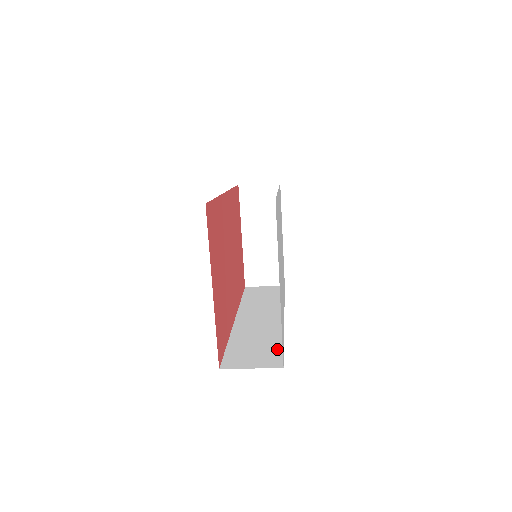
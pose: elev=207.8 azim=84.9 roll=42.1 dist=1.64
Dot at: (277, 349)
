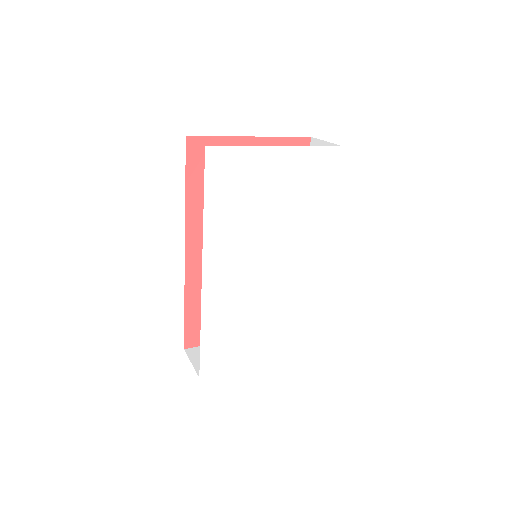
Dot at: occluded
